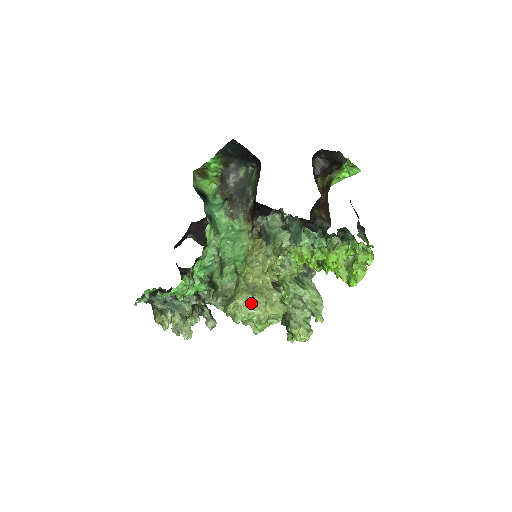
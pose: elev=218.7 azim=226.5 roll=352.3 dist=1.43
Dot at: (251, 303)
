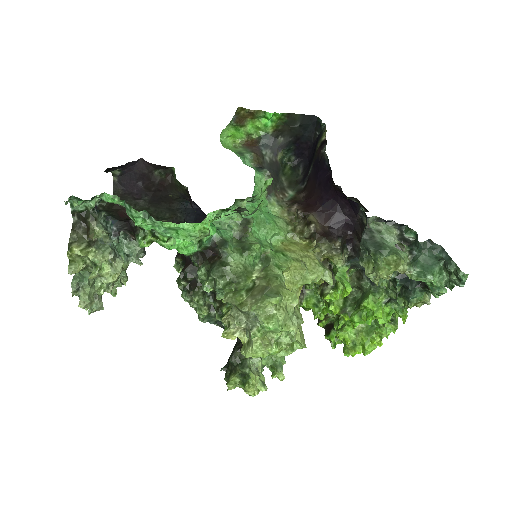
Dot at: (292, 311)
